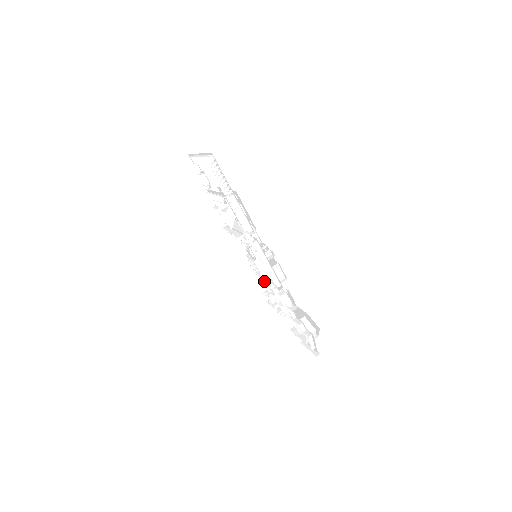
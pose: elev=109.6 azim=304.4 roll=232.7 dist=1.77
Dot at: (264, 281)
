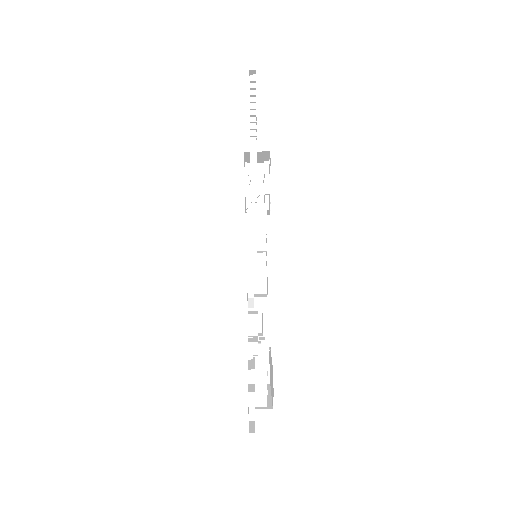
Dot at: occluded
